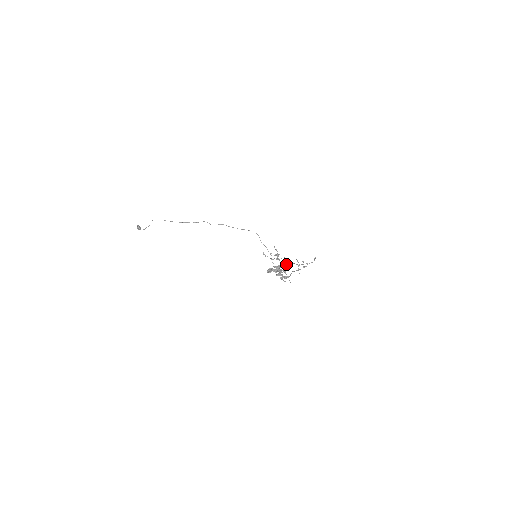
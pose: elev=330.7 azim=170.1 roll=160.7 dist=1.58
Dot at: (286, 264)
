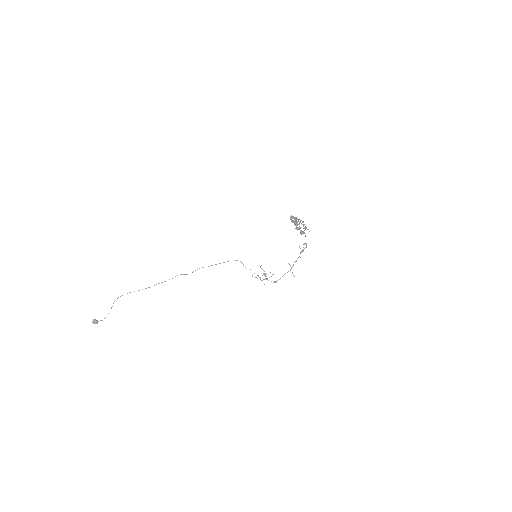
Dot at: (275, 282)
